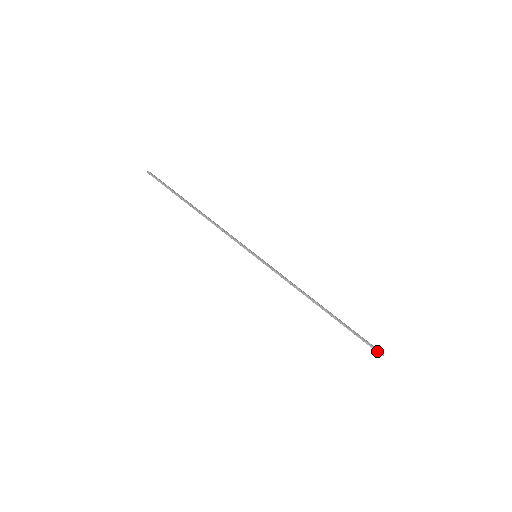
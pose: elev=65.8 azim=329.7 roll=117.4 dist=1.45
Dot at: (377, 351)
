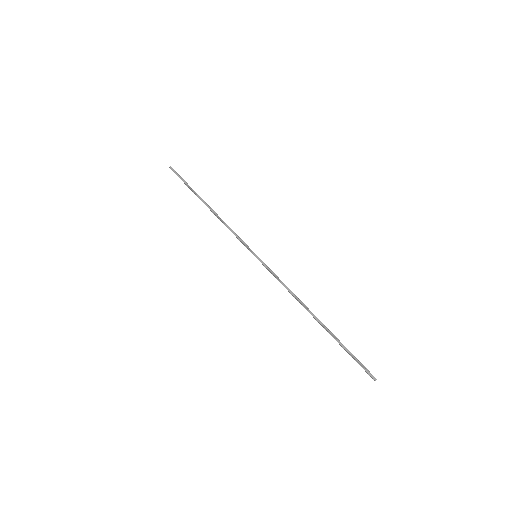
Dot at: (369, 373)
